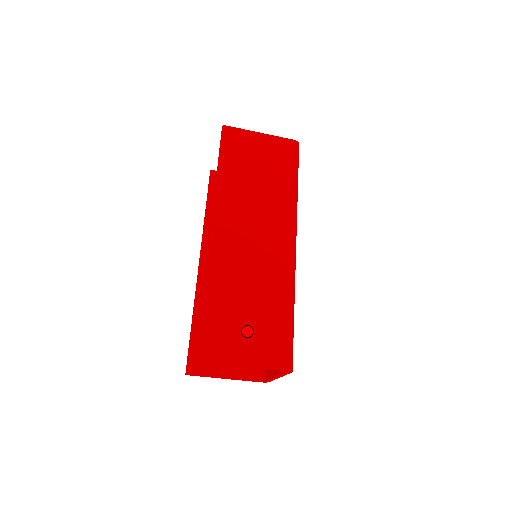
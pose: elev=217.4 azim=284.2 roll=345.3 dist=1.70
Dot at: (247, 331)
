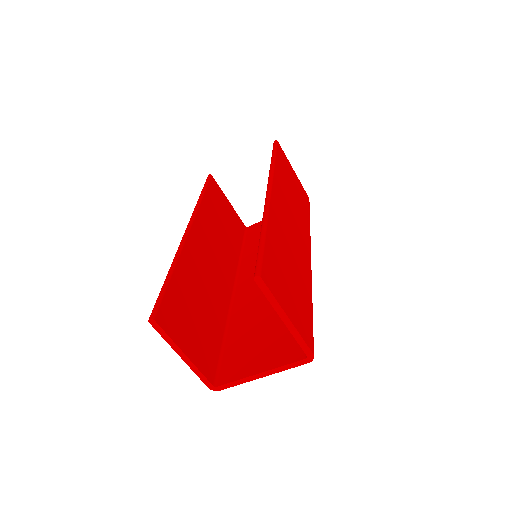
Dot at: (290, 291)
